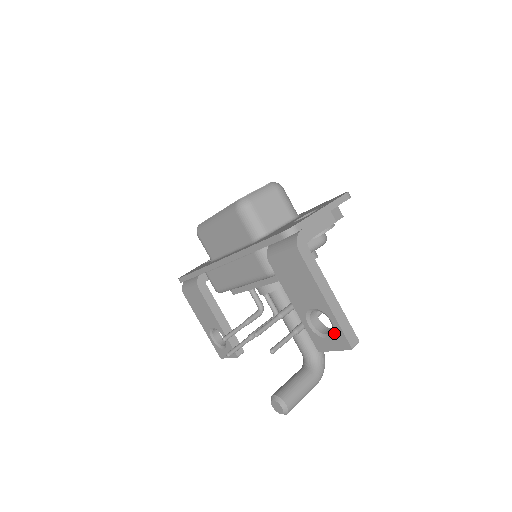
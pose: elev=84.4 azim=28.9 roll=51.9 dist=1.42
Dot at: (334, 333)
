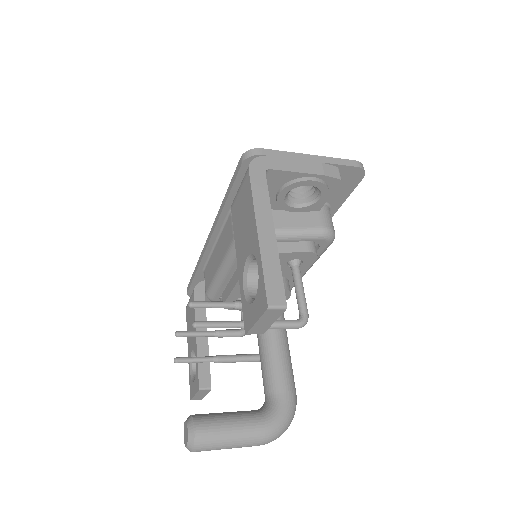
Dot at: (258, 287)
